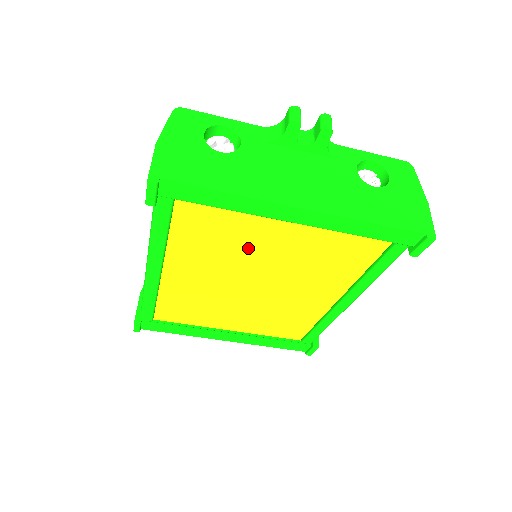
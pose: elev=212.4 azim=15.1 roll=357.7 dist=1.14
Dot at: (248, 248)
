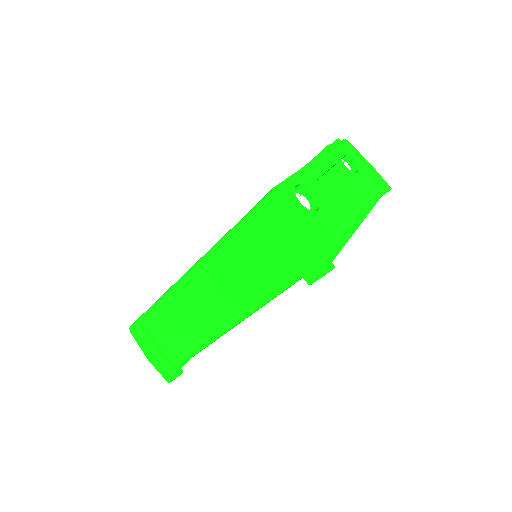
Dot at: occluded
